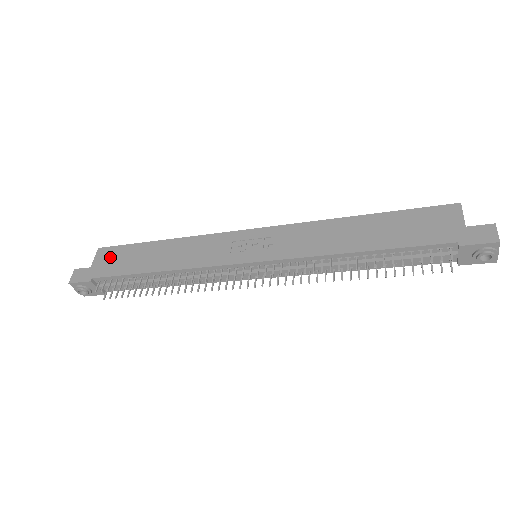
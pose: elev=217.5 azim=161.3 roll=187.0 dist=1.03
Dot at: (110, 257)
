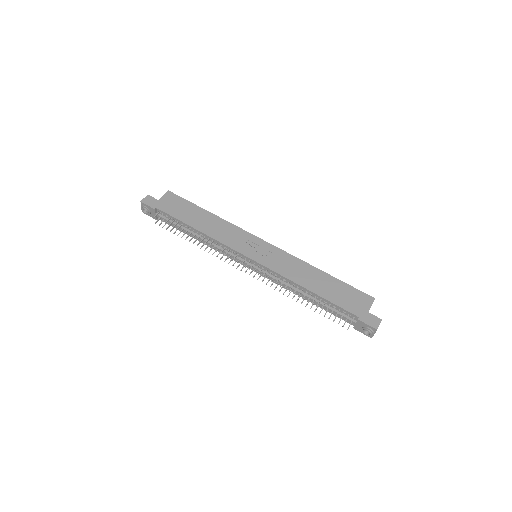
Dot at: (173, 201)
